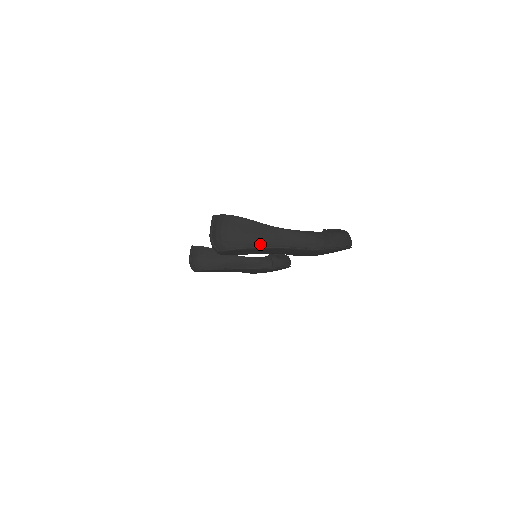
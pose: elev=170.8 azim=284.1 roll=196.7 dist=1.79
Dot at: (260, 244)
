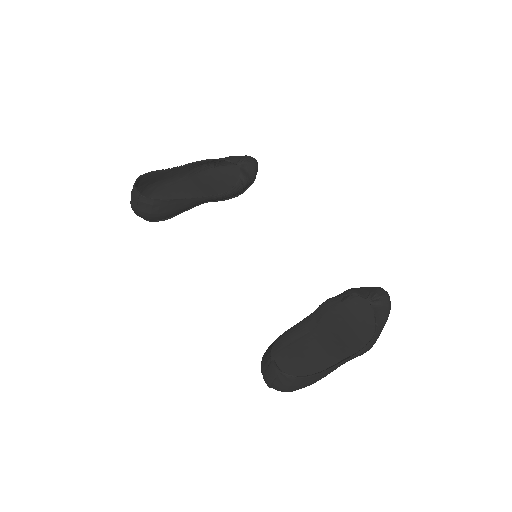
Dot at: occluded
